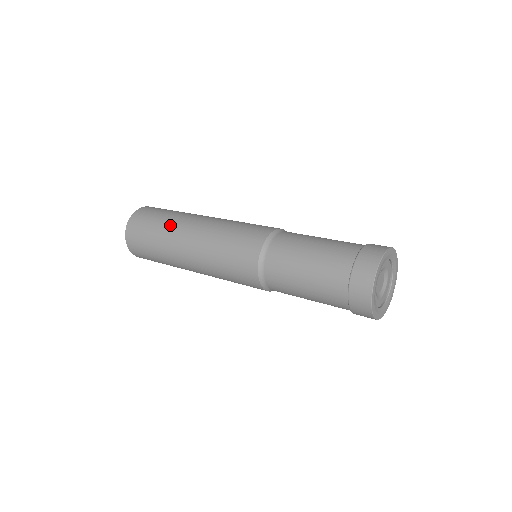
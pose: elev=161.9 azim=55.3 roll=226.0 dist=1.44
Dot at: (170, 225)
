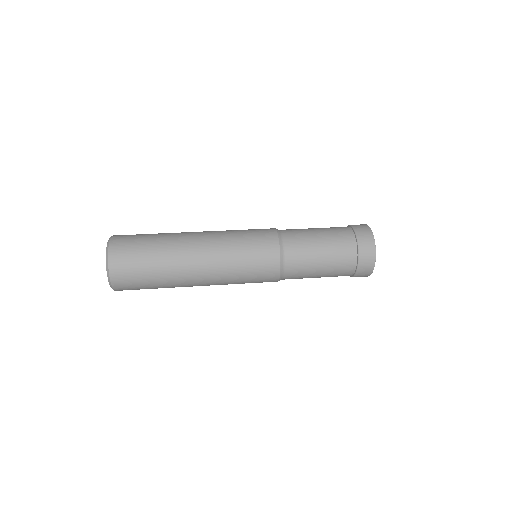
Dot at: (171, 273)
